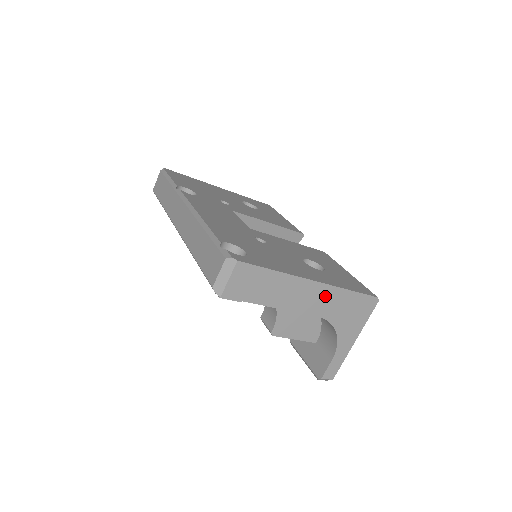
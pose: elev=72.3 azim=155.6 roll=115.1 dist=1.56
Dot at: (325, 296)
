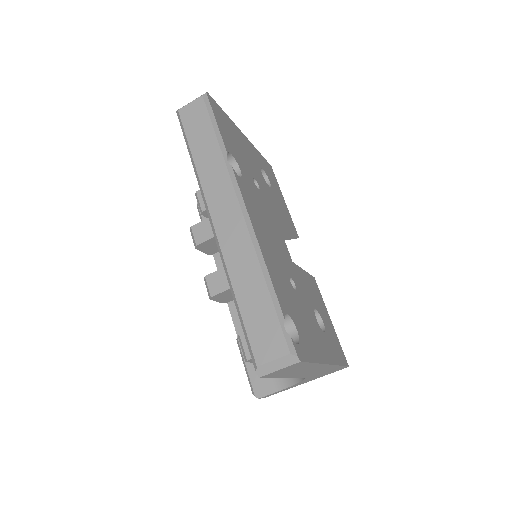
Dot at: (323, 369)
